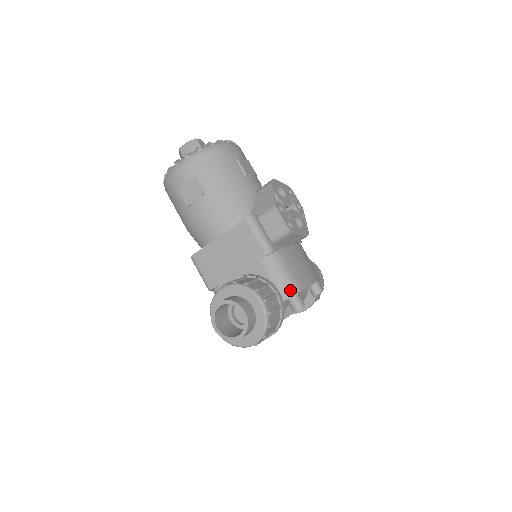
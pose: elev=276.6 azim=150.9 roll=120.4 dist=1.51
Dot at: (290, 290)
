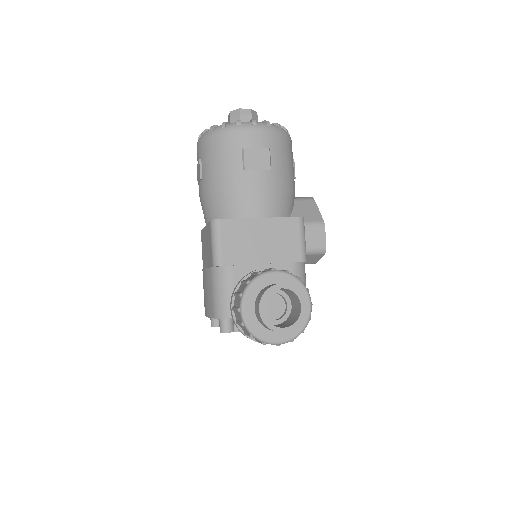
Dot at: occluded
